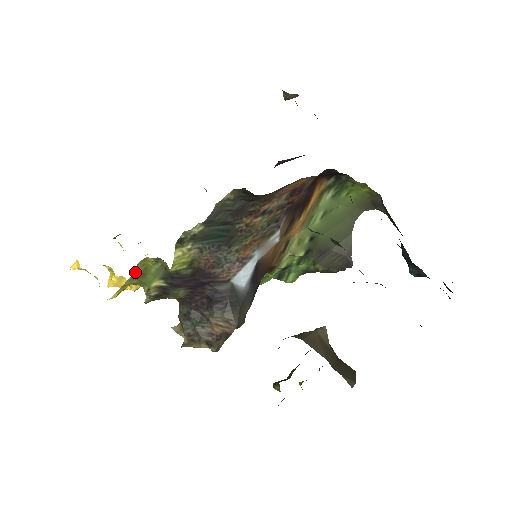
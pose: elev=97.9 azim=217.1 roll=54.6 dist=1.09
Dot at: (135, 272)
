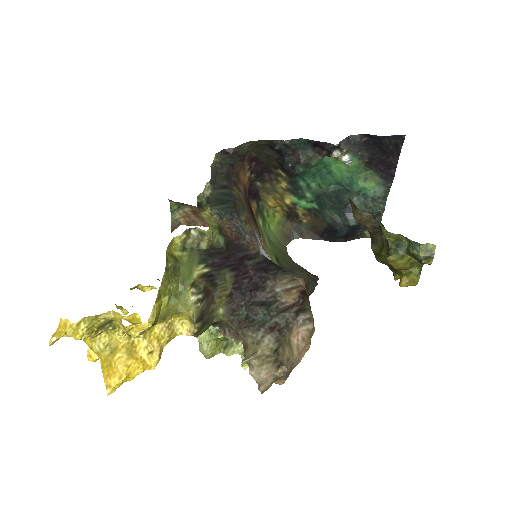
Dot at: (167, 264)
